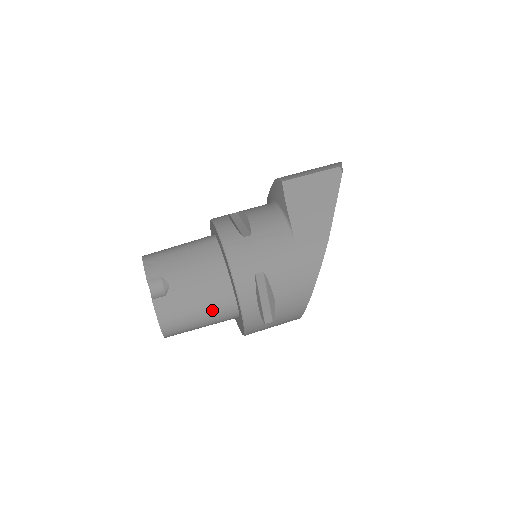
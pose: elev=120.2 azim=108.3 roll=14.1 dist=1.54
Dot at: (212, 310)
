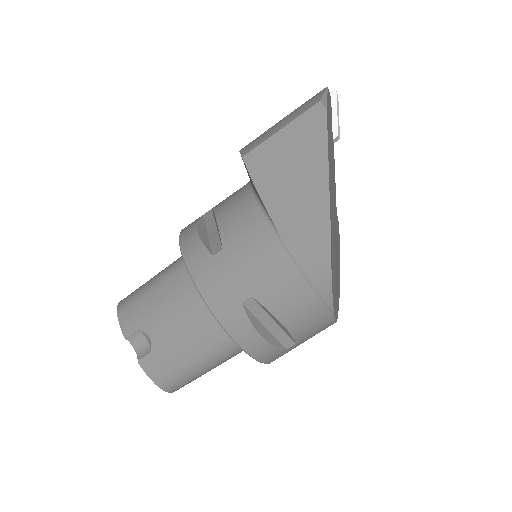
Dot at: (212, 352)
